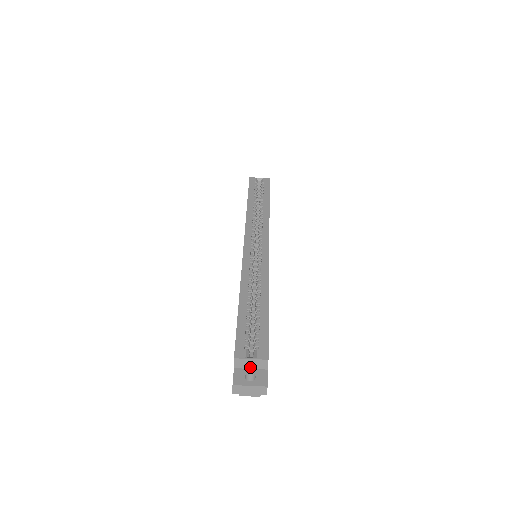
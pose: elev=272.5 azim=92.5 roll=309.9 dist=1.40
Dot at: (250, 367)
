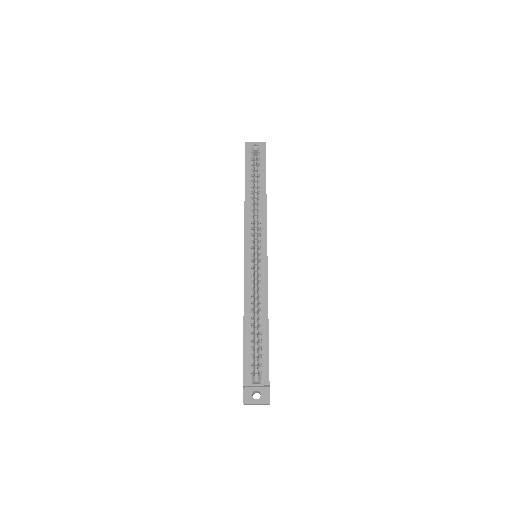
Dot at: (256, 387)
